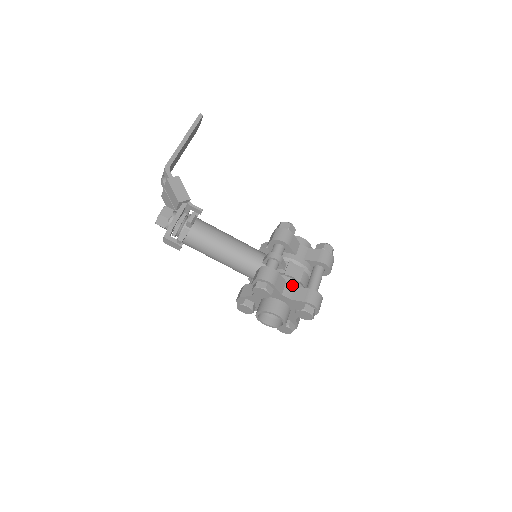
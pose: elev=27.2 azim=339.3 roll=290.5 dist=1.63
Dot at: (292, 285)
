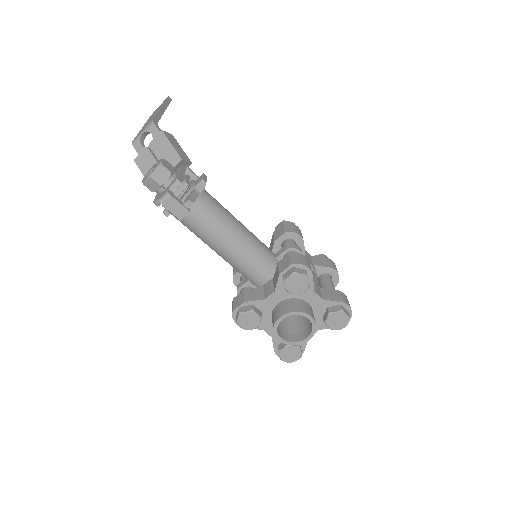
Dot at: (317, 285)
